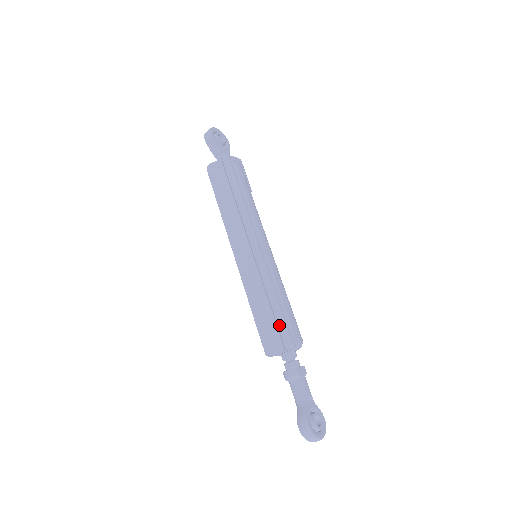
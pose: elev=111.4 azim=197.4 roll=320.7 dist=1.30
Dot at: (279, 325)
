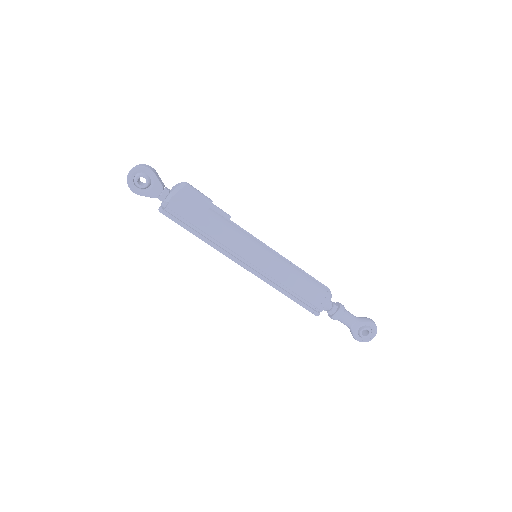
Dot at: occluded
